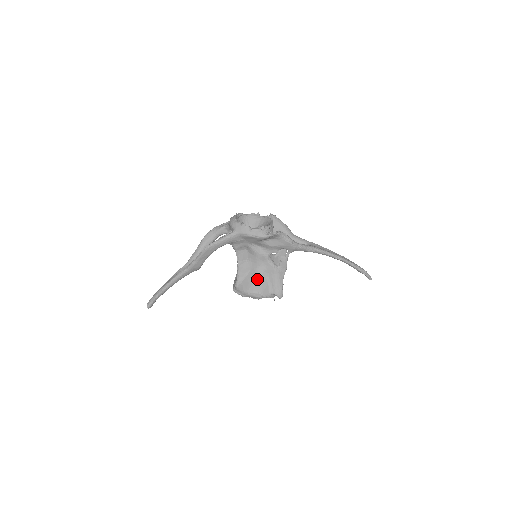
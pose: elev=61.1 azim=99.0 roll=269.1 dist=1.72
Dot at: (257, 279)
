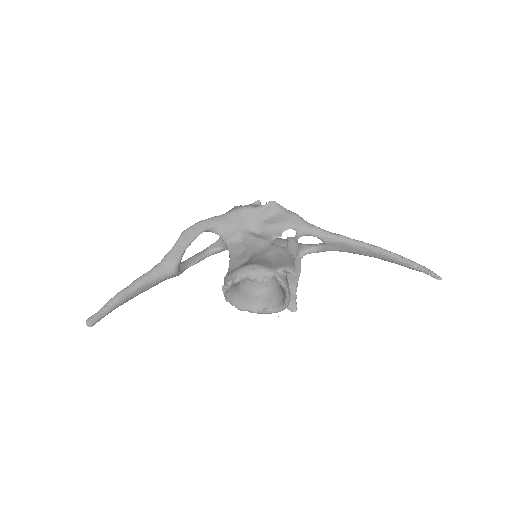
Dot at: (255, 260)
